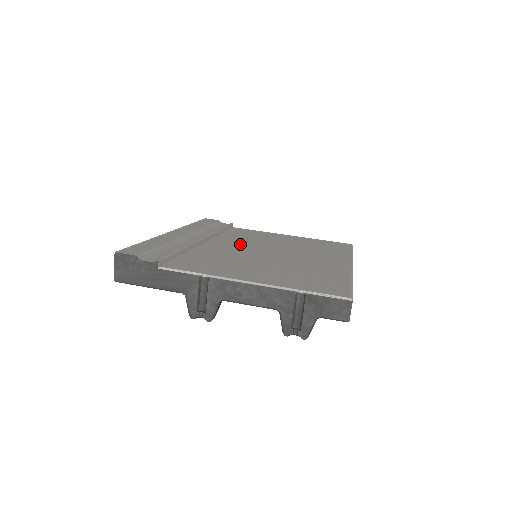
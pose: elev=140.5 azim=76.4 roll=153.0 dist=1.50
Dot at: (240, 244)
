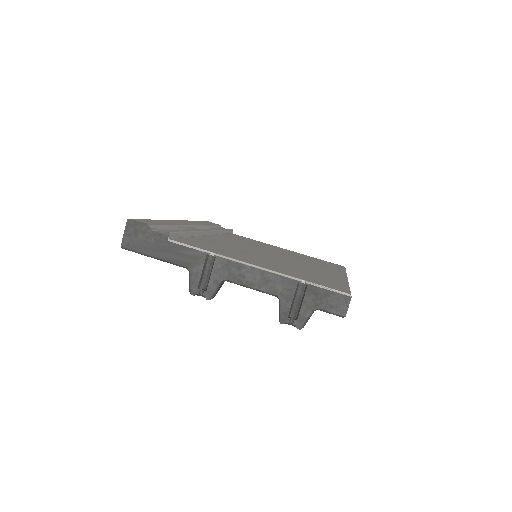
Dot at: (241, 244)
